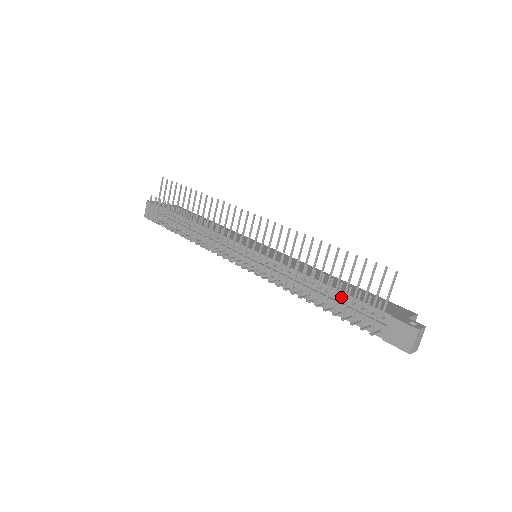
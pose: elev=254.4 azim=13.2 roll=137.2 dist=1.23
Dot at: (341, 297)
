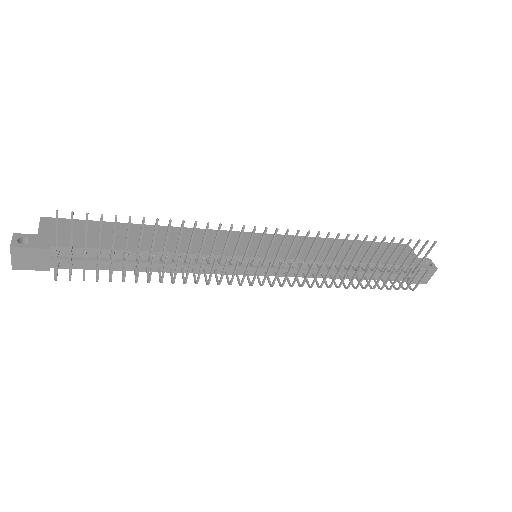
Dot at: (373, 267)
